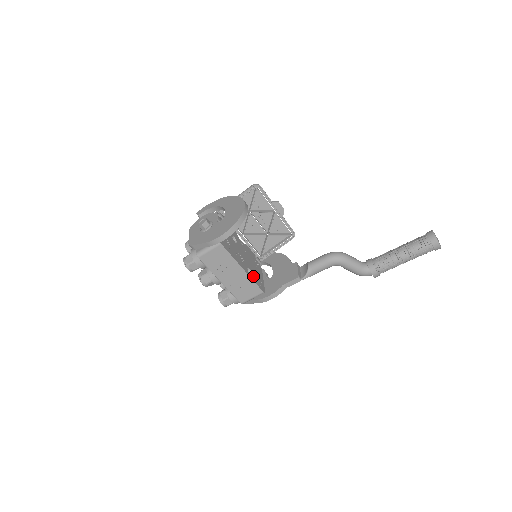
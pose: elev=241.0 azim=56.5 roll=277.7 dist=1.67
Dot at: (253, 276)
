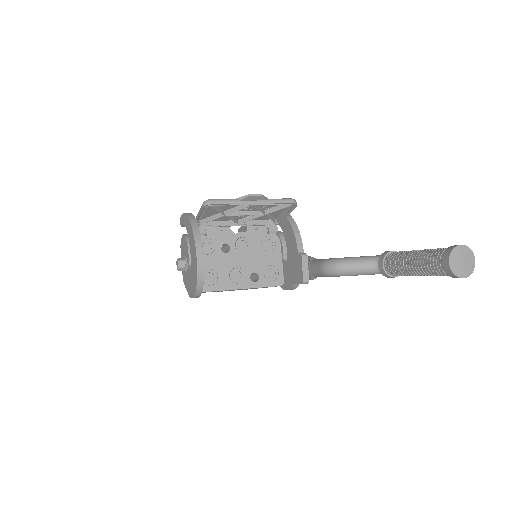
Dot at: (261, 278)
